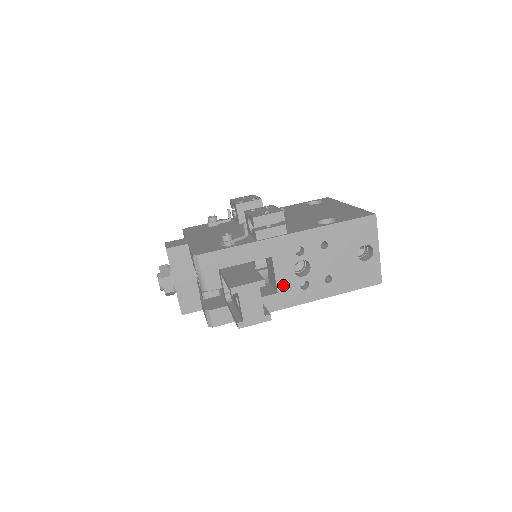
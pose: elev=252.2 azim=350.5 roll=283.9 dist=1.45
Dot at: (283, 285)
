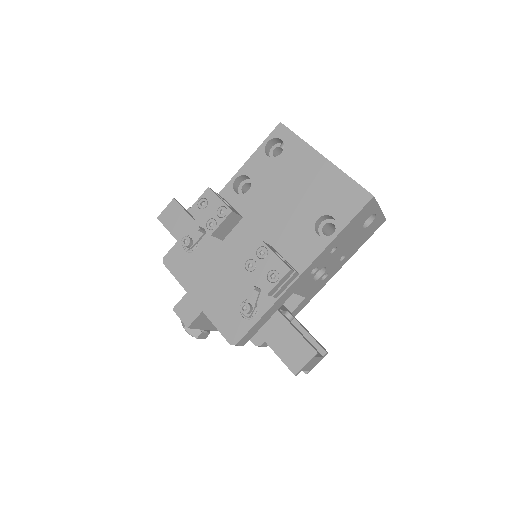
Dot at: (308, 292)
